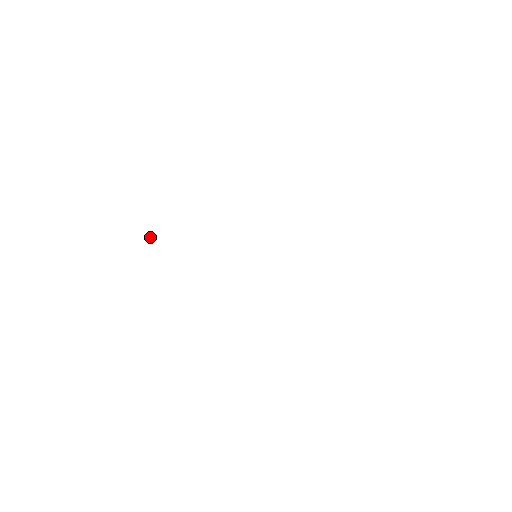
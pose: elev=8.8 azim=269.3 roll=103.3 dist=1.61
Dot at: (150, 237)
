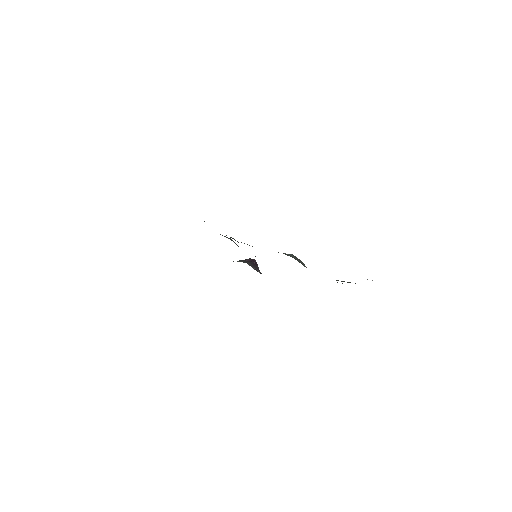
Dot at: occluded
